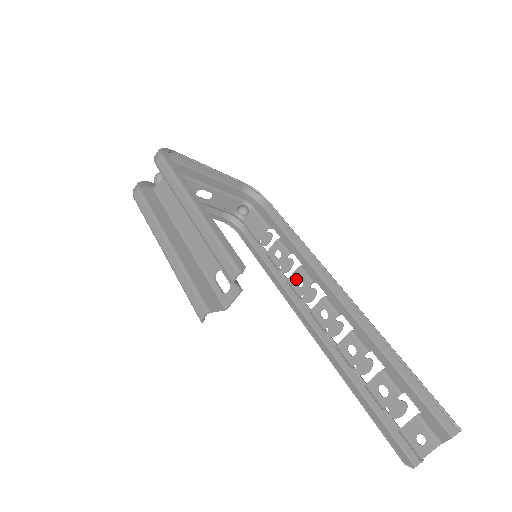
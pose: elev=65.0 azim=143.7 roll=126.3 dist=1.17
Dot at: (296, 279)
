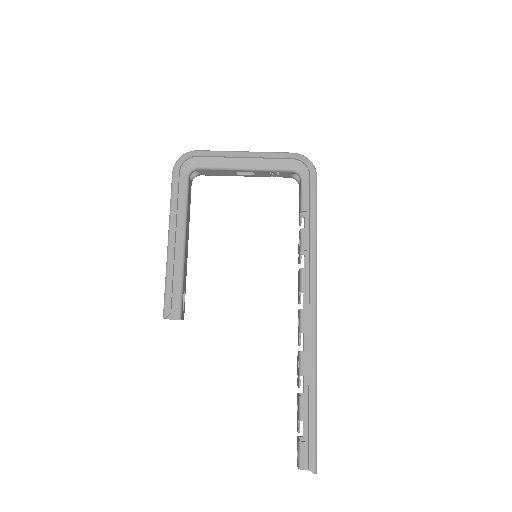
Dot at: (299, 277)
